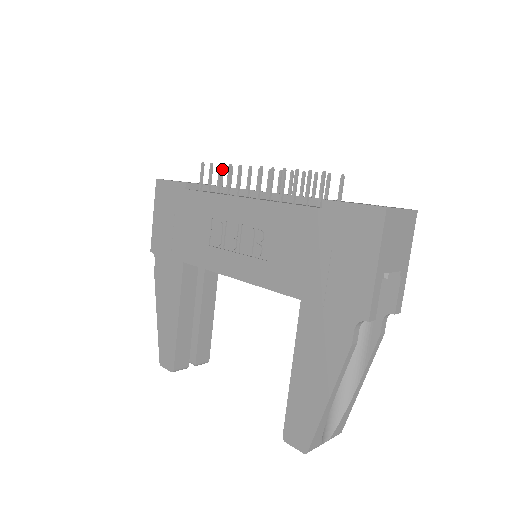
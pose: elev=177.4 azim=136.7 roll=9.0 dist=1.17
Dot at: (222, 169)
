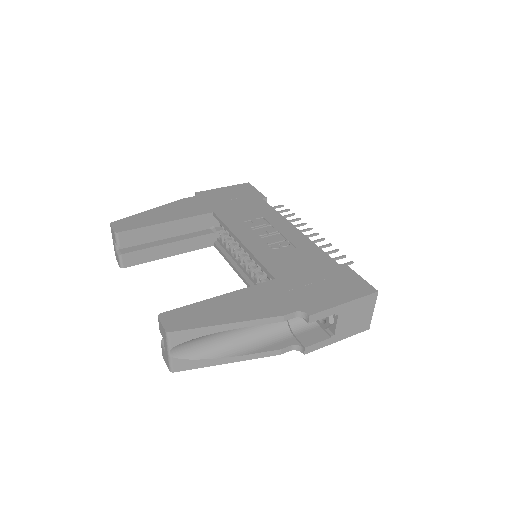
Dot at: occluded
